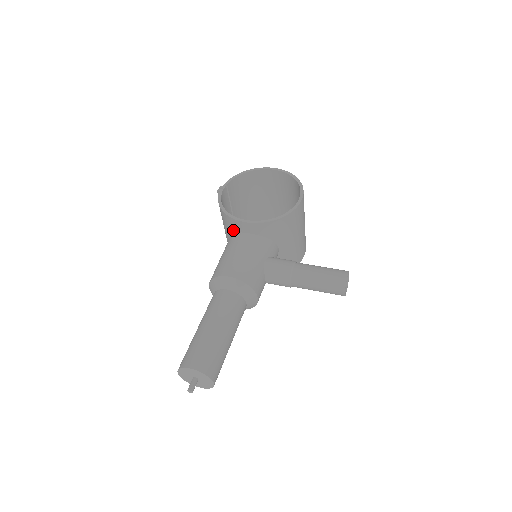
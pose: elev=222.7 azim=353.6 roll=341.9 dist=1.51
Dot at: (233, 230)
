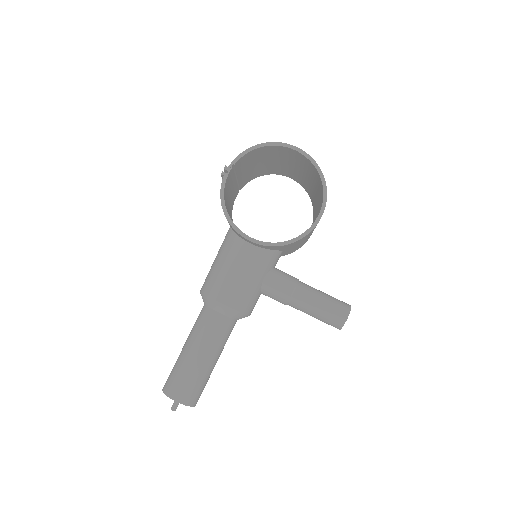
Dot at: (234, 231)
